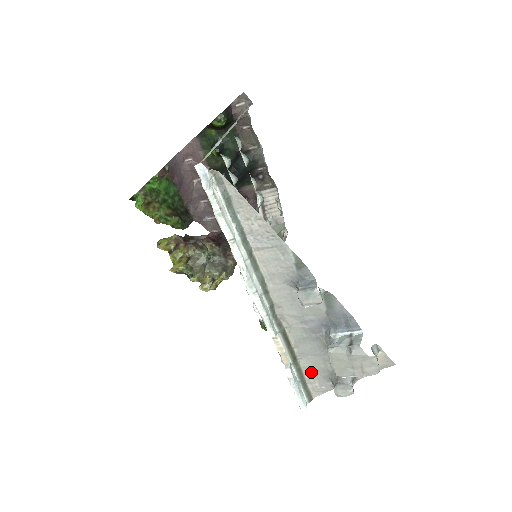
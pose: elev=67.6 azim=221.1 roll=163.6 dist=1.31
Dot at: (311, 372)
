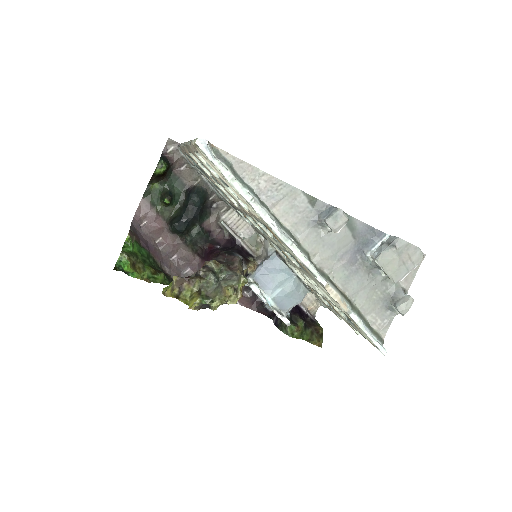
Dot at: (369, 311)
